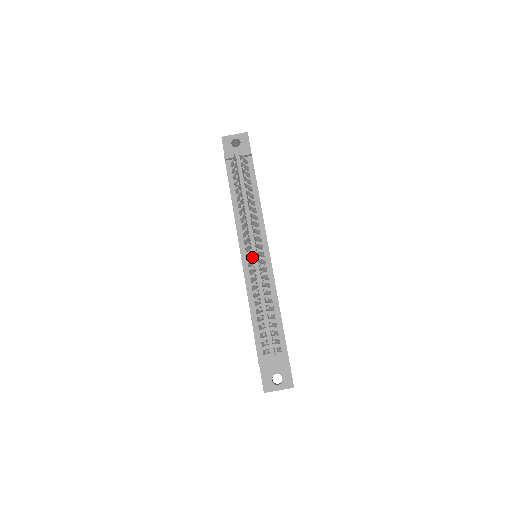
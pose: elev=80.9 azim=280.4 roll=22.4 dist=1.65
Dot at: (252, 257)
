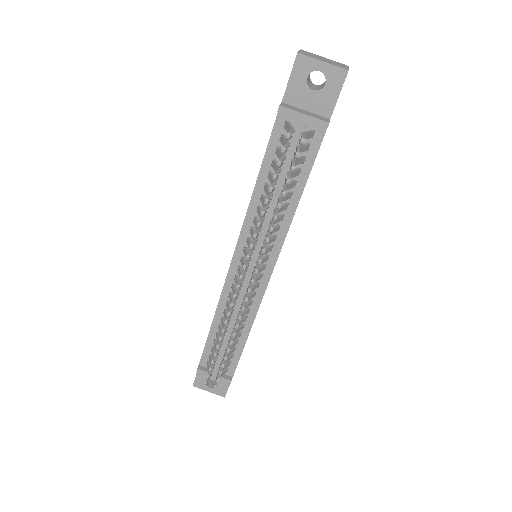
Dot at: occluded
